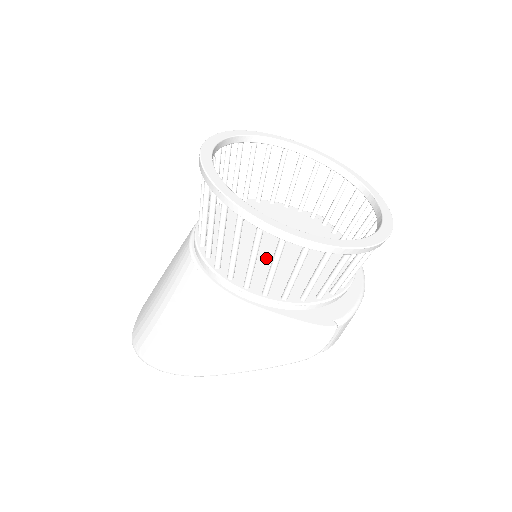
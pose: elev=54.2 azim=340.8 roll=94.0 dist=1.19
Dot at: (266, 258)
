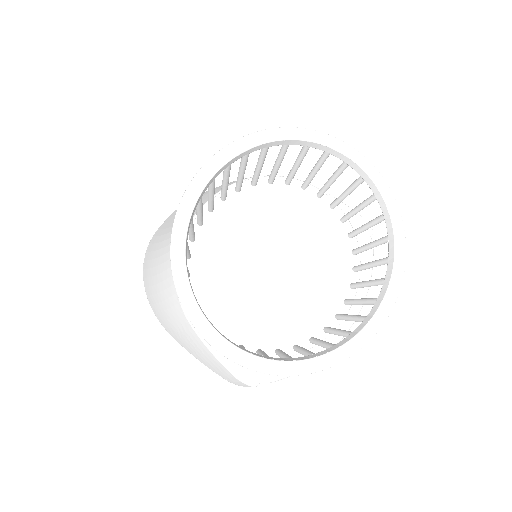
Dot at: (246, 280)
